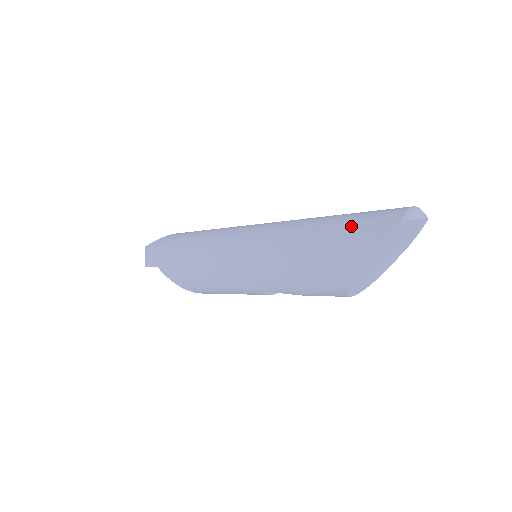
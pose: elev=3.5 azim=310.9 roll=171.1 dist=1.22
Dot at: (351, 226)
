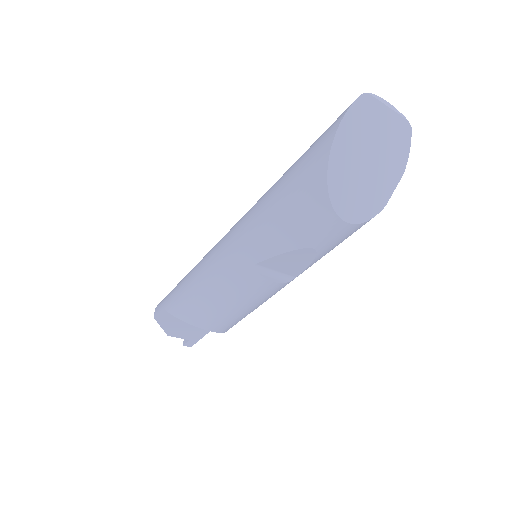
Dot at: occluded
